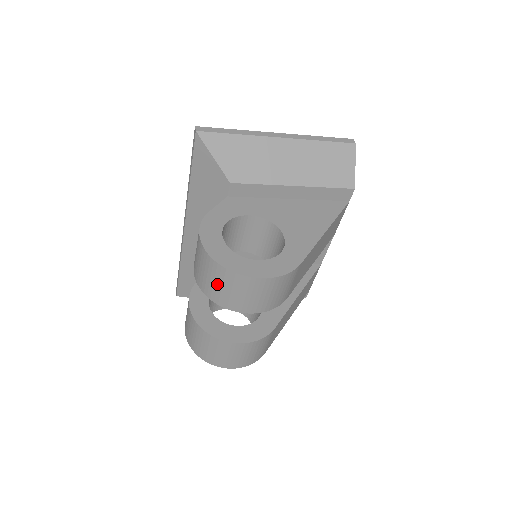
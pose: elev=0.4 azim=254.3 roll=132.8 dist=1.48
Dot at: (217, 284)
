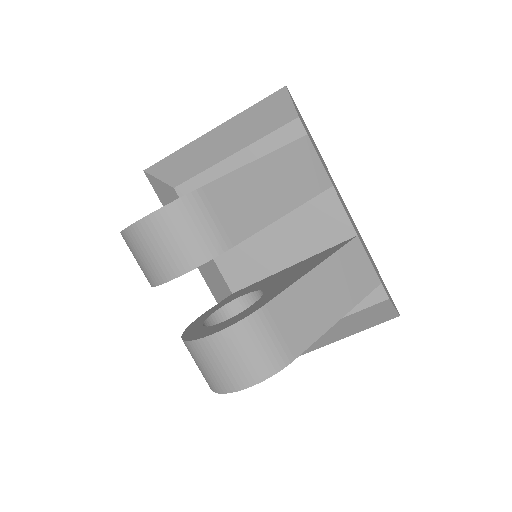
Dot at: (138, 259)
